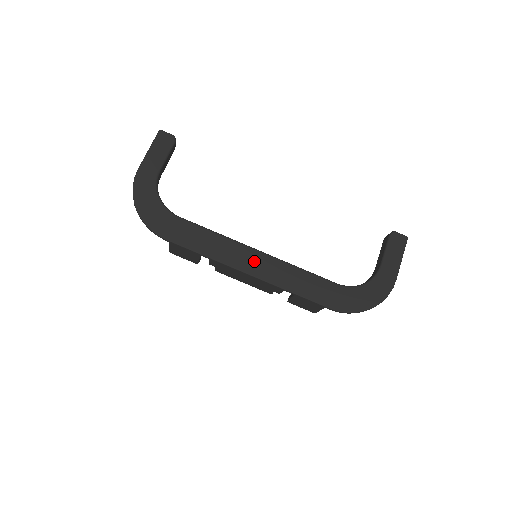
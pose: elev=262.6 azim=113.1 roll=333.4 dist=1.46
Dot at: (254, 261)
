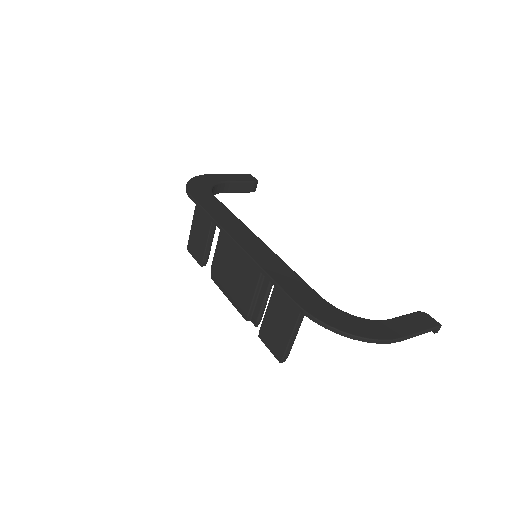
Dot at: (249, 240)
